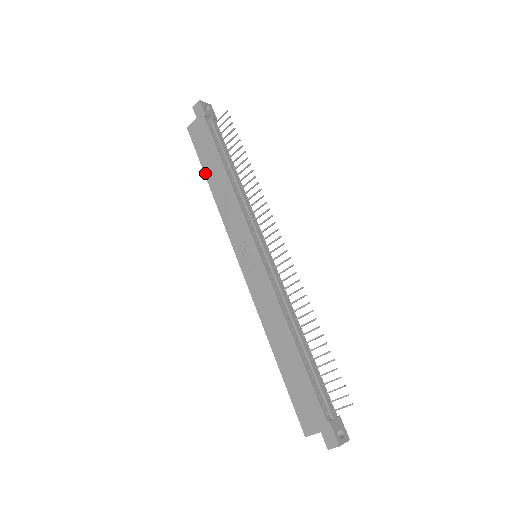
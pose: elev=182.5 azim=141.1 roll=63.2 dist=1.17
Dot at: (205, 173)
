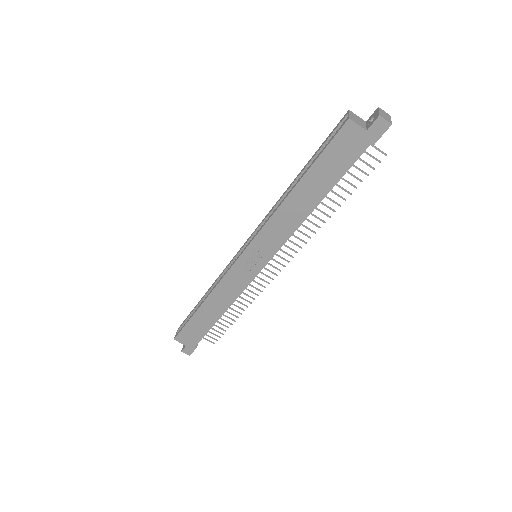
Dot at: (304, 178)
